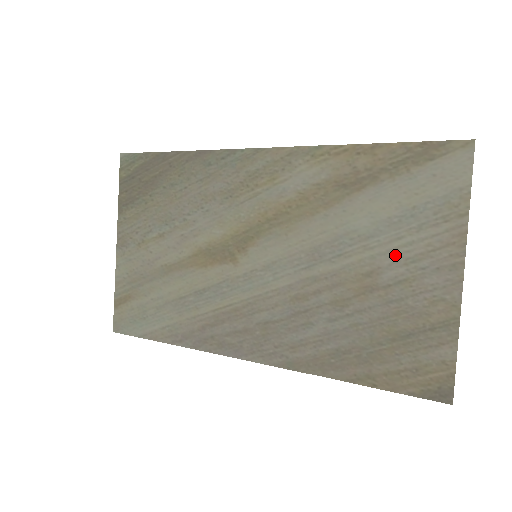
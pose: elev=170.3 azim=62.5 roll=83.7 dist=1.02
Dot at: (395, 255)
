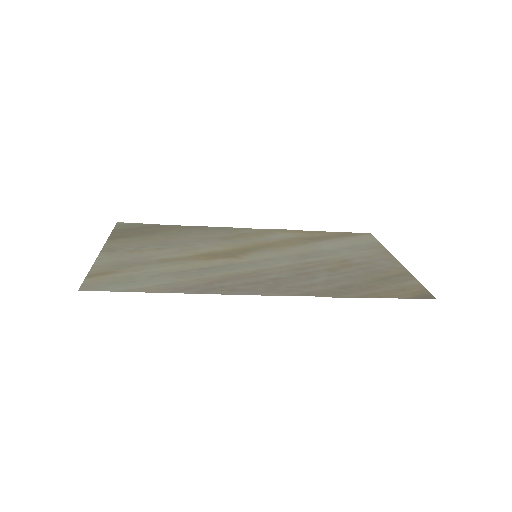
Dot at: (356, 256)
